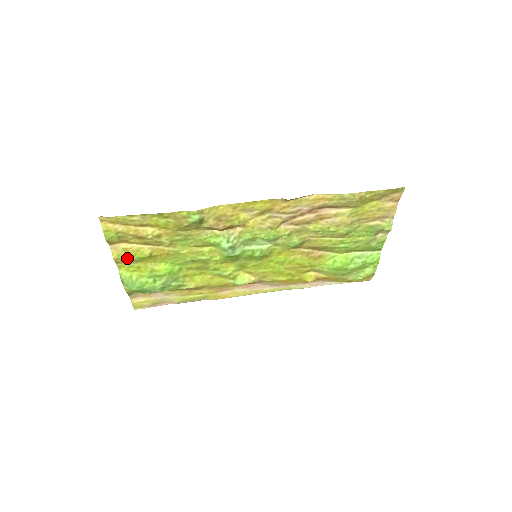
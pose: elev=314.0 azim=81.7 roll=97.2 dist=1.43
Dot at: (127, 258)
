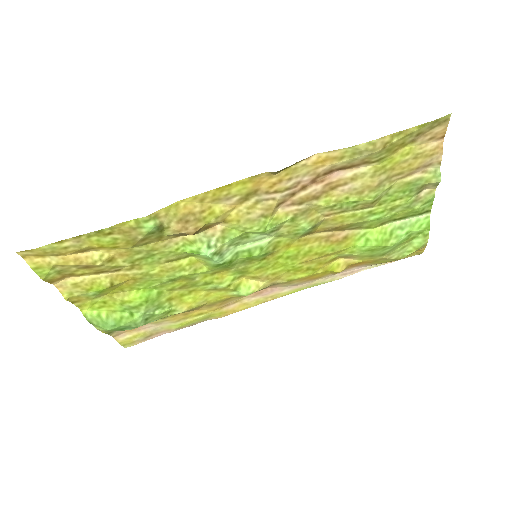
Dot at: (83, 295)
